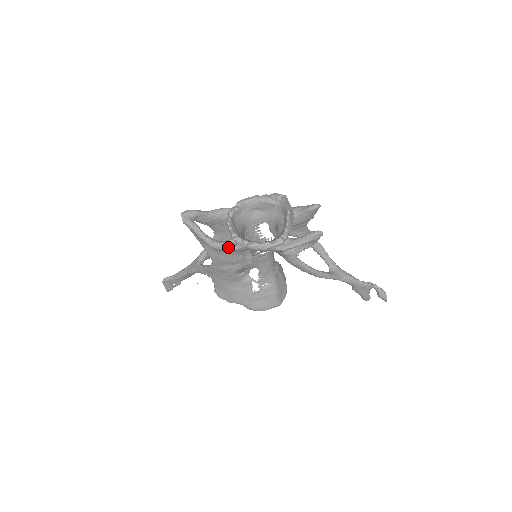
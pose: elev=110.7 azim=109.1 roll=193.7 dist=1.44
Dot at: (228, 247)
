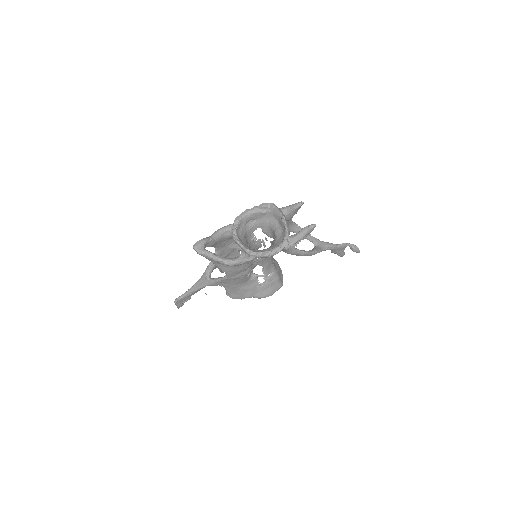
Dot at: (243, 261)
